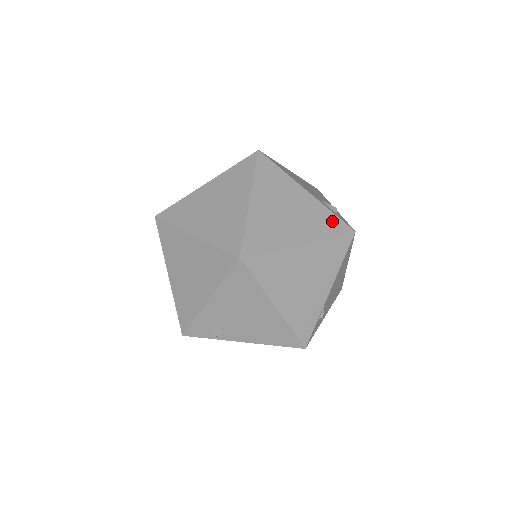
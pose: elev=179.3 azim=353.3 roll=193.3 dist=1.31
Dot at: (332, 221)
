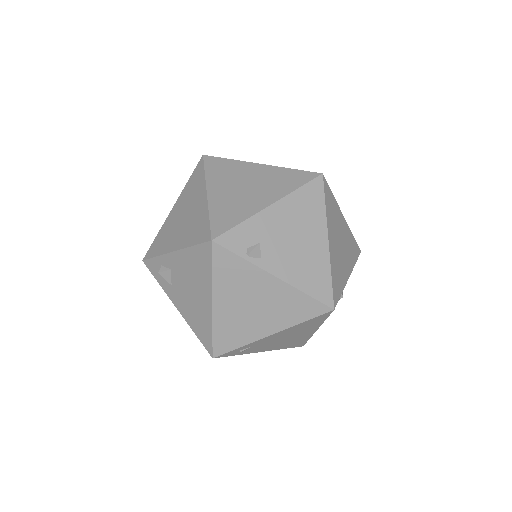
Dot at: occluded
